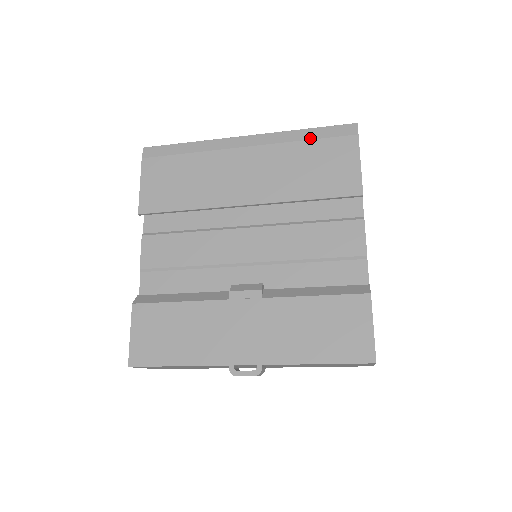
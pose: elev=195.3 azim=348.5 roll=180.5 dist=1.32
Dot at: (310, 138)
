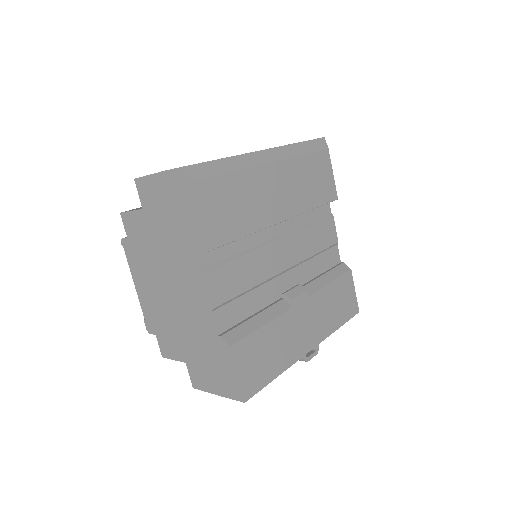
Dot at: (306, 152)
